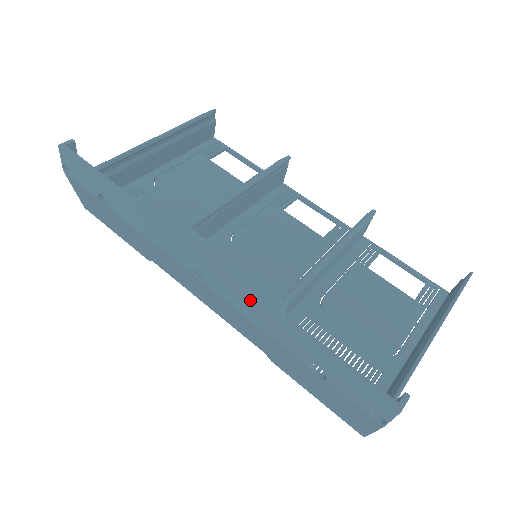
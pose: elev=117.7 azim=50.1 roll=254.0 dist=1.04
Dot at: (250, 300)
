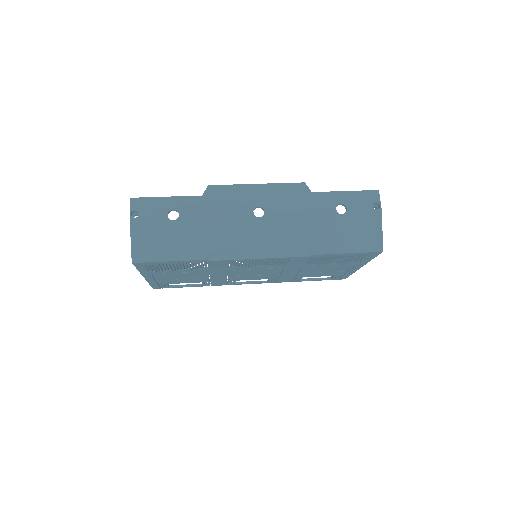
Dot at: (292, 197)
